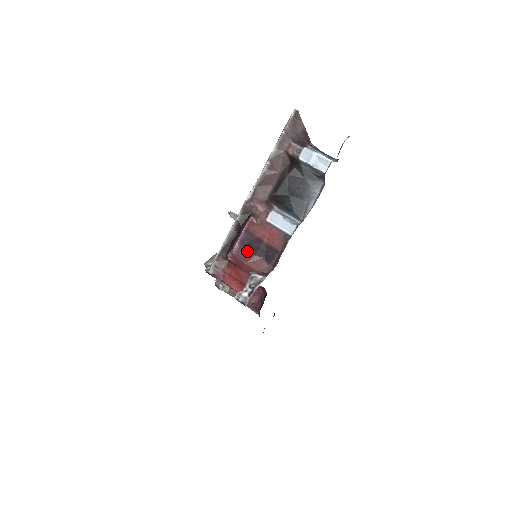
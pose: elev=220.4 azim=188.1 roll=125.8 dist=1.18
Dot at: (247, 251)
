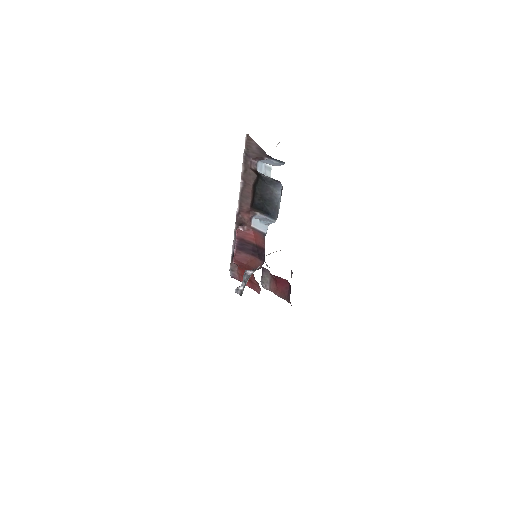
Dot at: (244, 254)
